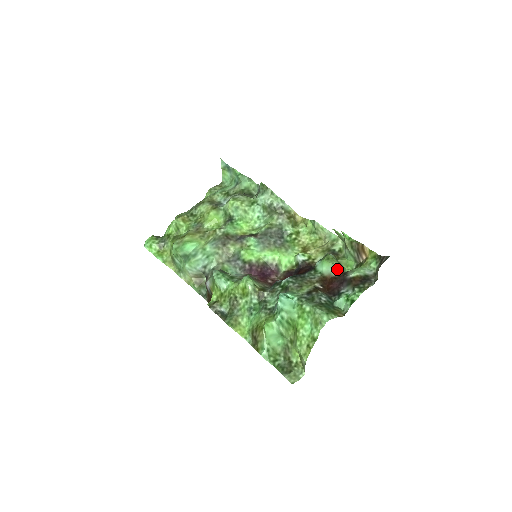
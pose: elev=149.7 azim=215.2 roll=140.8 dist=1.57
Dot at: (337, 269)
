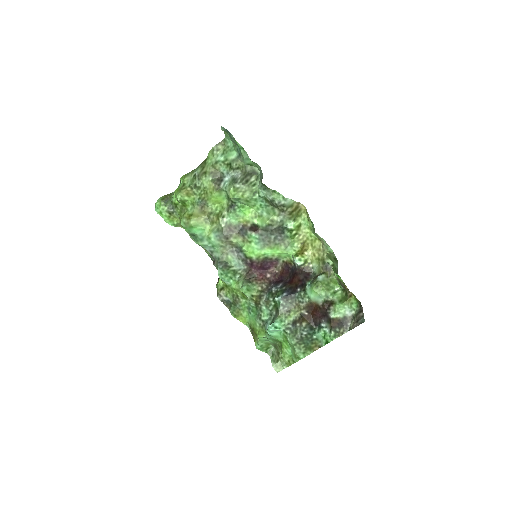
Dot at: (323, 300)
